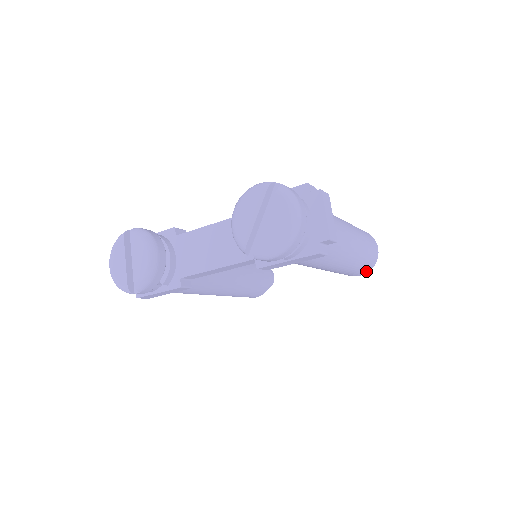
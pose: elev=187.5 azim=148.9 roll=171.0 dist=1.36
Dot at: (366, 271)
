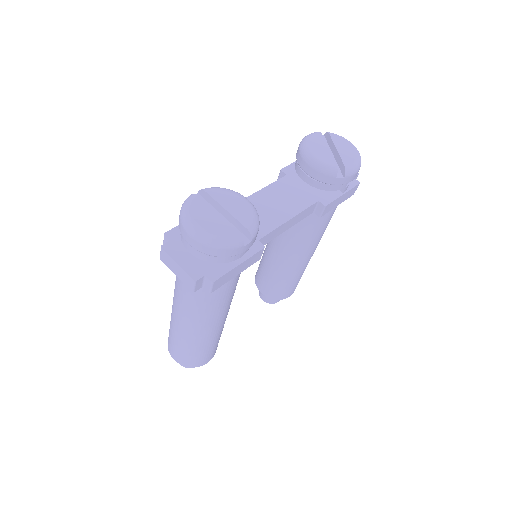
Dot at: occluded
